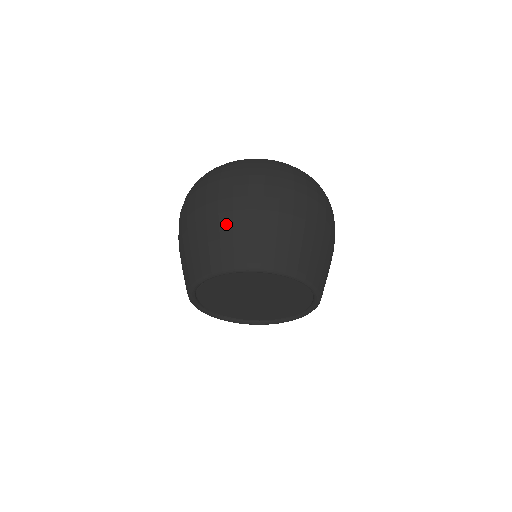
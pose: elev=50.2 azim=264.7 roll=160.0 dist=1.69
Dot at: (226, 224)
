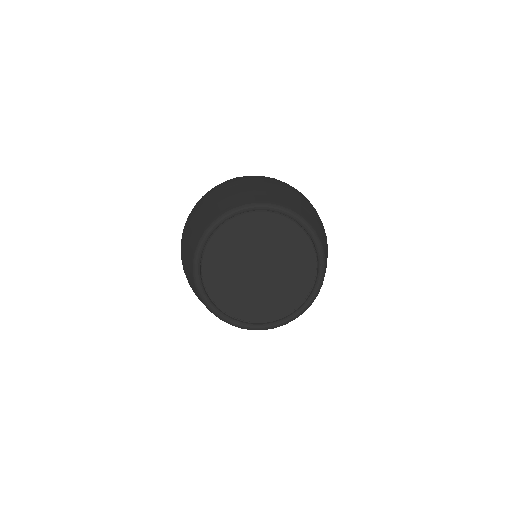
Dot at: (259, 186)
